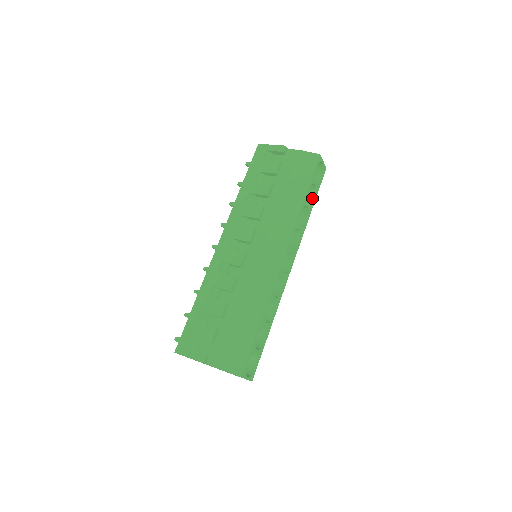
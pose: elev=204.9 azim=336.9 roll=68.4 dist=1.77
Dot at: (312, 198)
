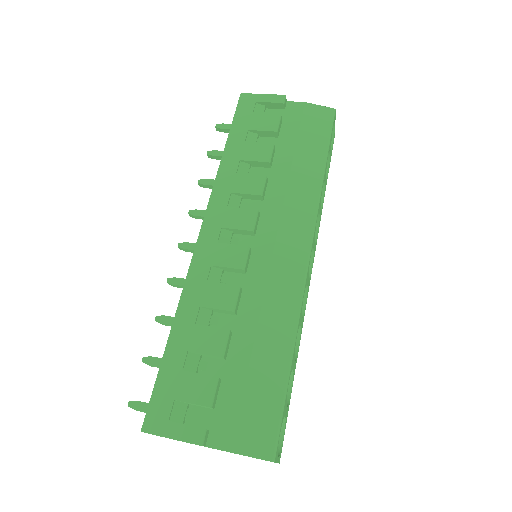
Dot at: occluded
